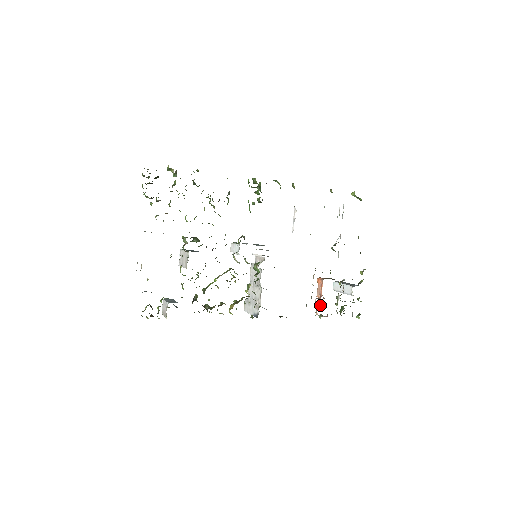
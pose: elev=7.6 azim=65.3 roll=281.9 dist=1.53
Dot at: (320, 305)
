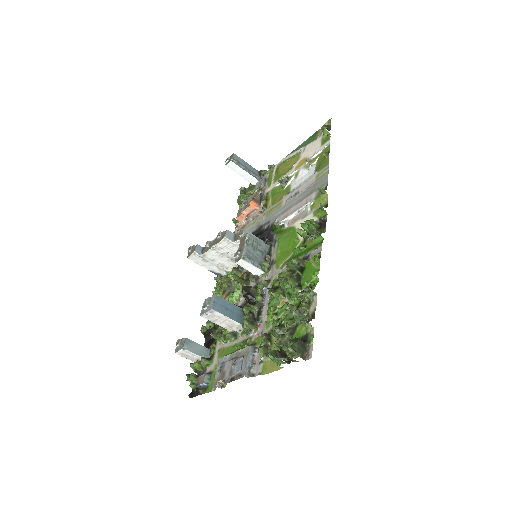
Dot at: occluded
